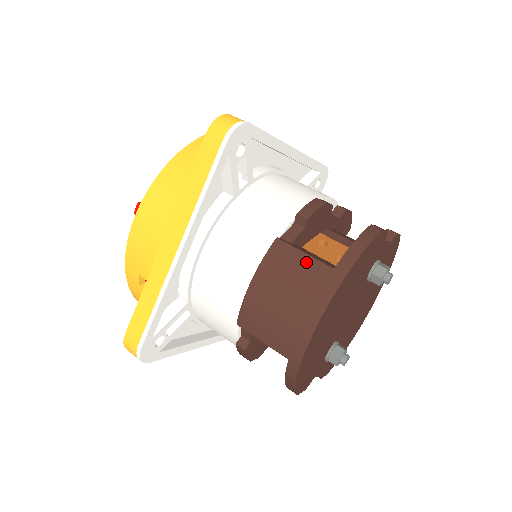
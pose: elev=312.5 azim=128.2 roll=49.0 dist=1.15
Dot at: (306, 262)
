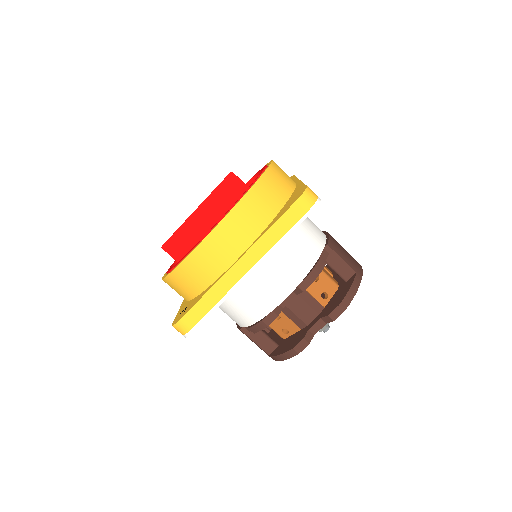
Dot at: occluded
